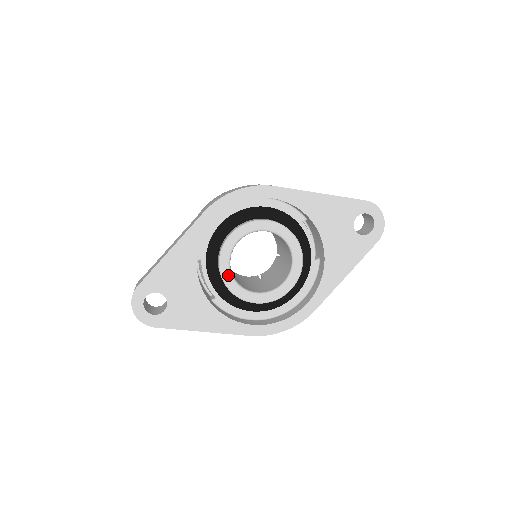
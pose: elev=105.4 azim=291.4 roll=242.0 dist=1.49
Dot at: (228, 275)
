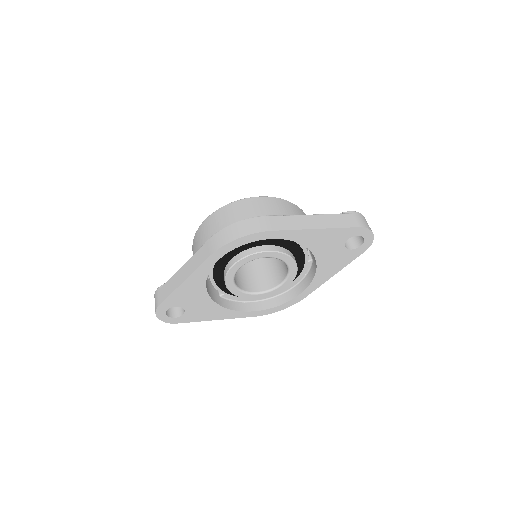
Dot at: (233, 288)
